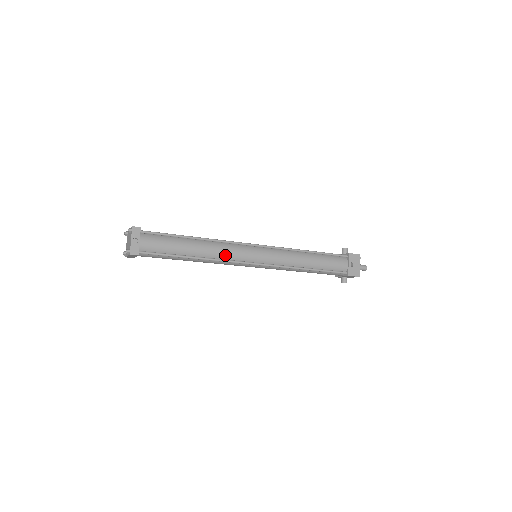
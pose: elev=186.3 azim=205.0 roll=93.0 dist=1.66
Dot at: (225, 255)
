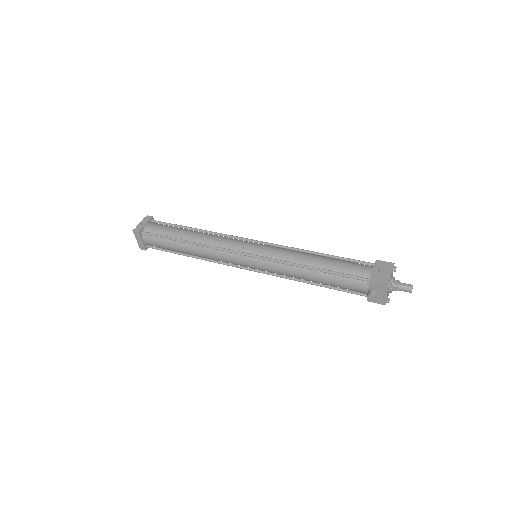
Dot at: (216, 243)
